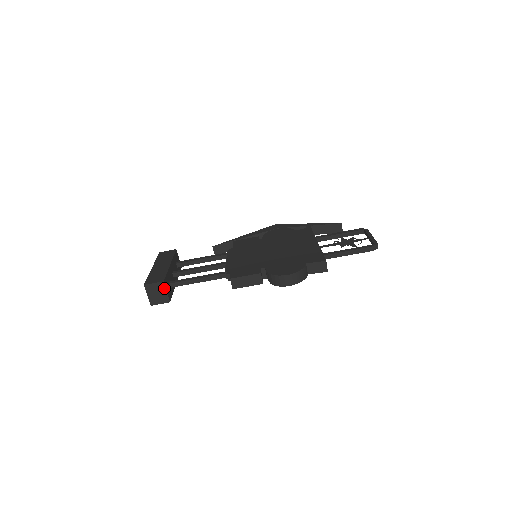
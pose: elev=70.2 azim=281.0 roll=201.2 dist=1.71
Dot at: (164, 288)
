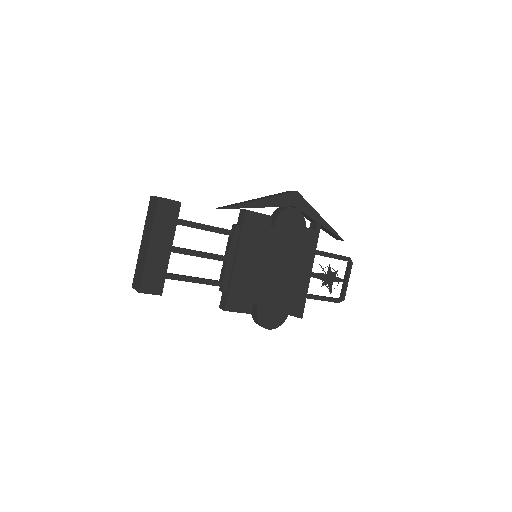
Dot at: occluded
